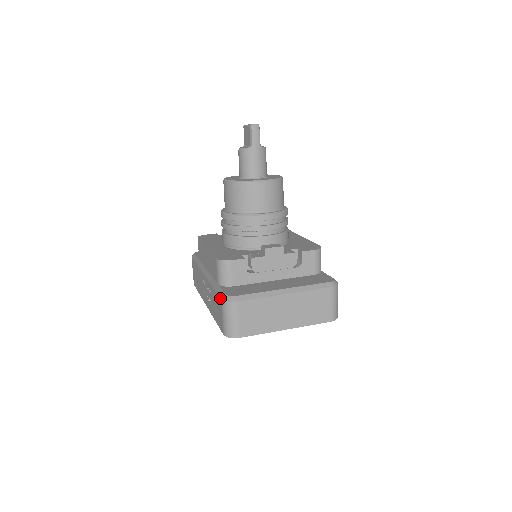
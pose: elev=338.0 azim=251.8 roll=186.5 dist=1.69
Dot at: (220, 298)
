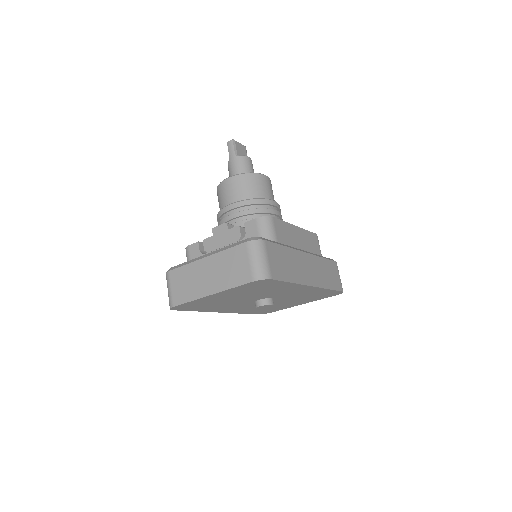
Dot at: occluded
